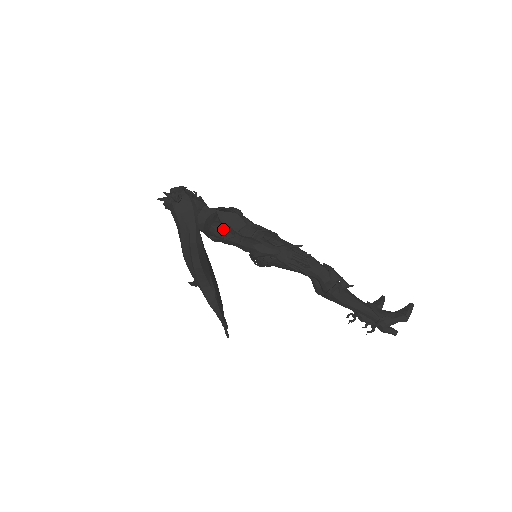
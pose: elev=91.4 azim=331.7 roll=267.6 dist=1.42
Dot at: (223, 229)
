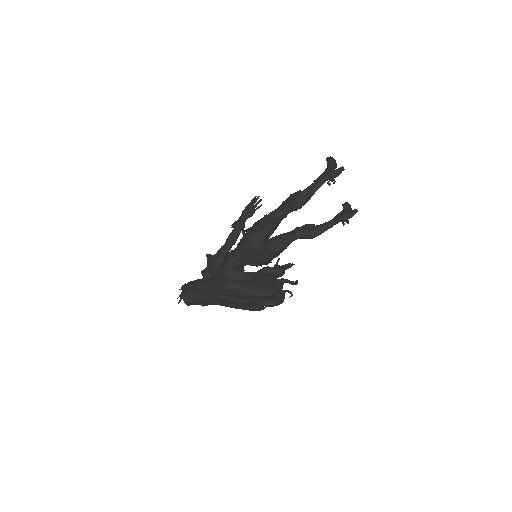
Dot at: (216, 255)
